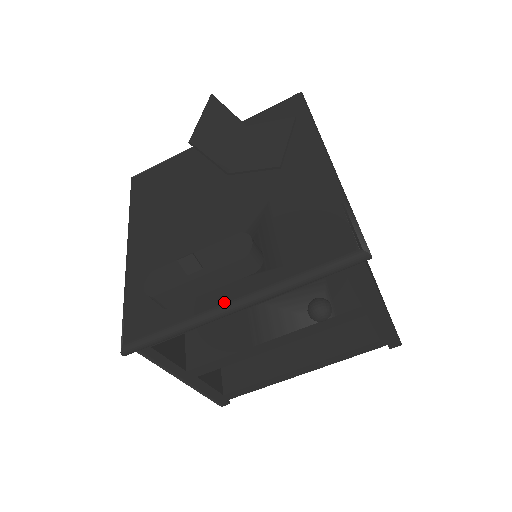
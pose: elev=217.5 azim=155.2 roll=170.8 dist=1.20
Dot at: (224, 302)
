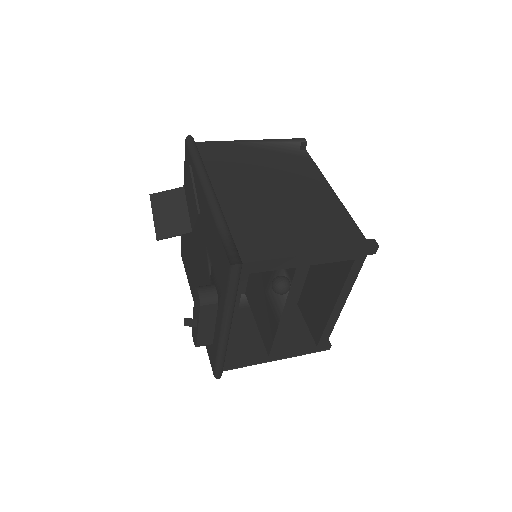
Dot at: (219, 330)
